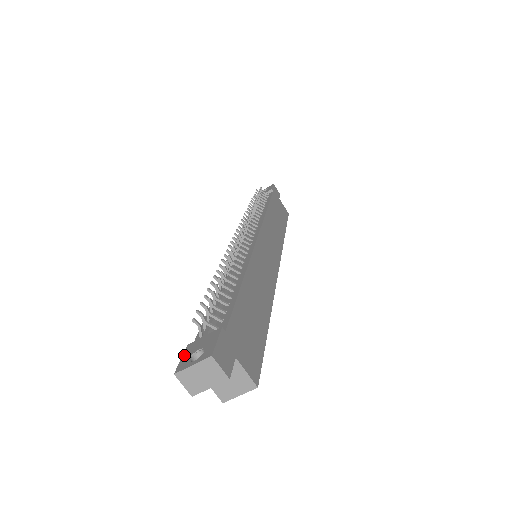
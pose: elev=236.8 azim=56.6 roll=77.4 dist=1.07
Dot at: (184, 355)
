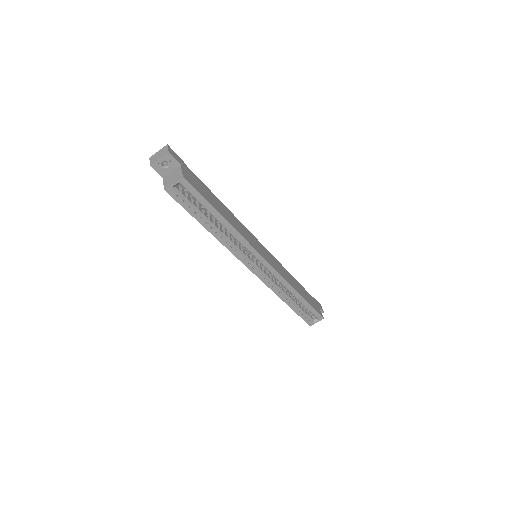
Dot at: occluded
